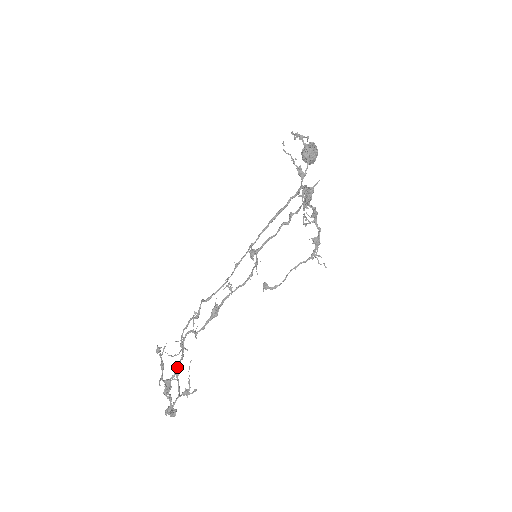
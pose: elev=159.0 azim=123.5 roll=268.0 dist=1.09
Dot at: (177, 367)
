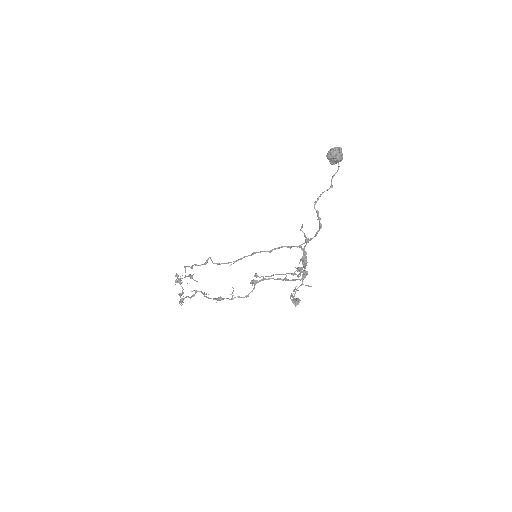
Dot at: (186, 266)
